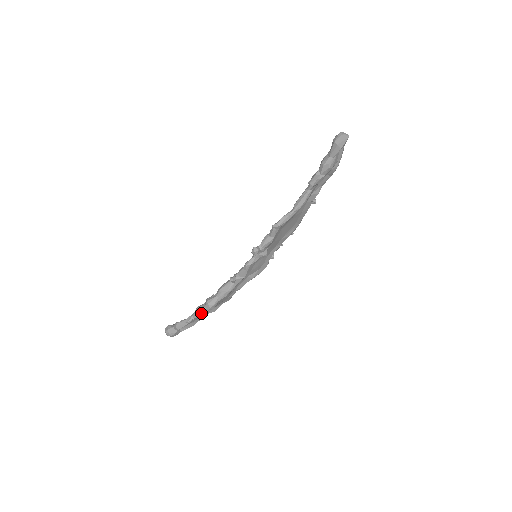
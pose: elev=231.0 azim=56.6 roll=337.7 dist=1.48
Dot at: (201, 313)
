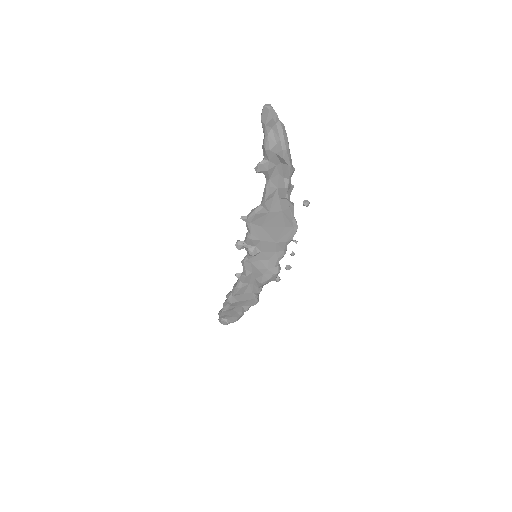
Dot at: (225, 304)
